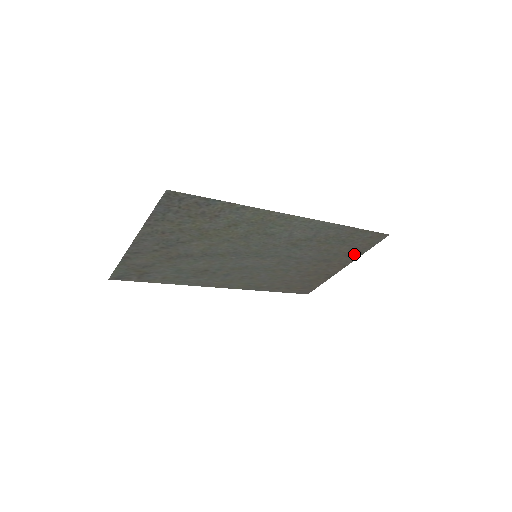
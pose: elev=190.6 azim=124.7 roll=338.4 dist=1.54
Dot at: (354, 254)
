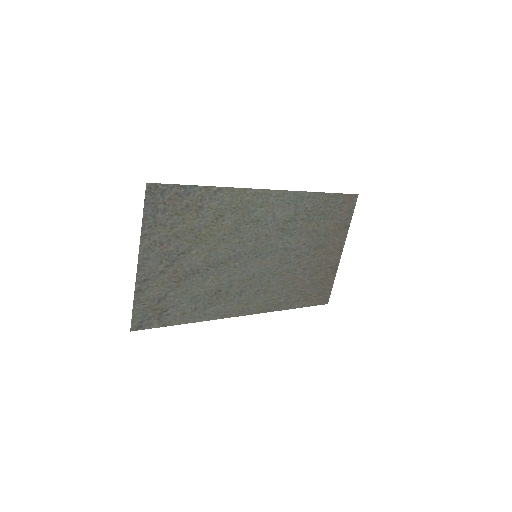
Dot at: (341, 230)
